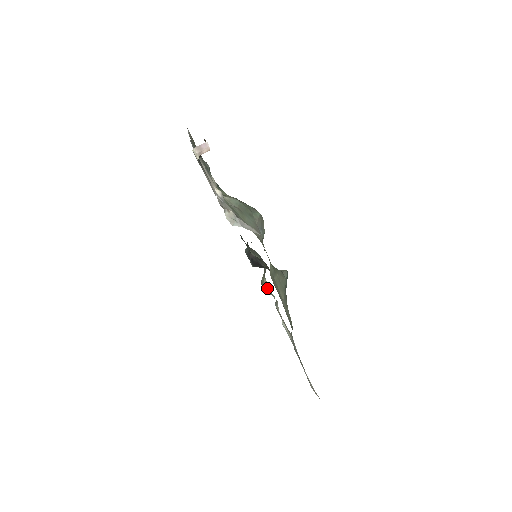
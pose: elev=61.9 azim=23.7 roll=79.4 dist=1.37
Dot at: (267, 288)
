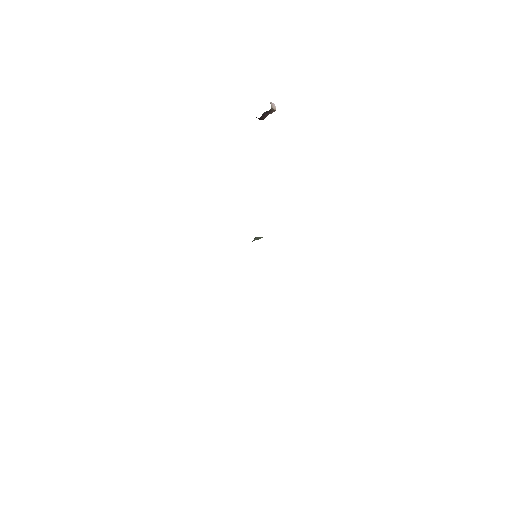
Dot at: occluded
